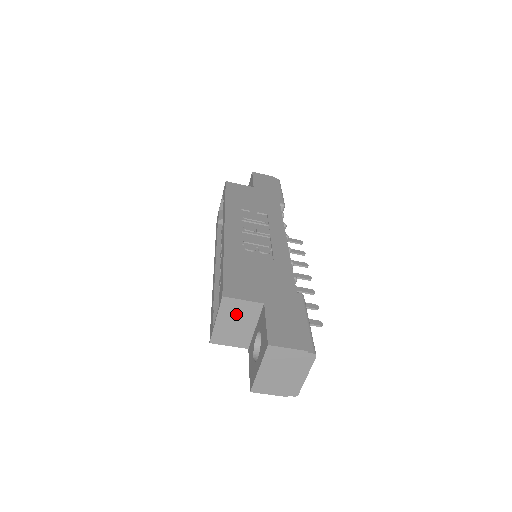
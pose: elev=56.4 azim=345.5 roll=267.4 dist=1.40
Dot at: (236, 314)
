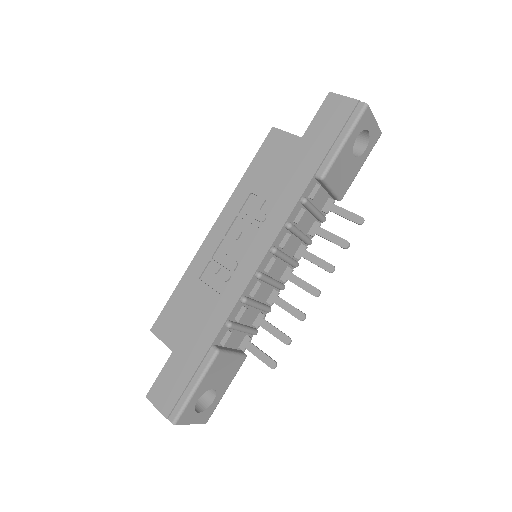
Dot at: occluded
